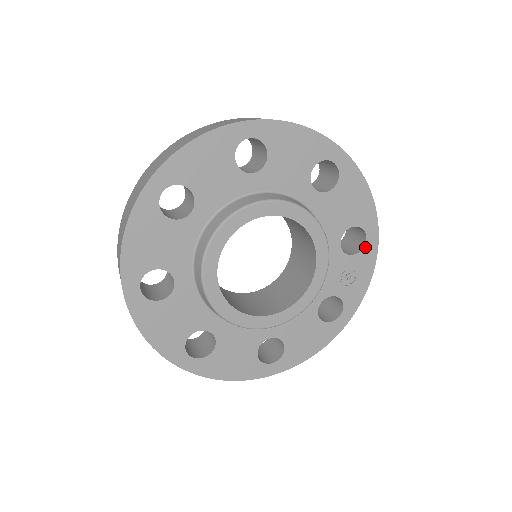
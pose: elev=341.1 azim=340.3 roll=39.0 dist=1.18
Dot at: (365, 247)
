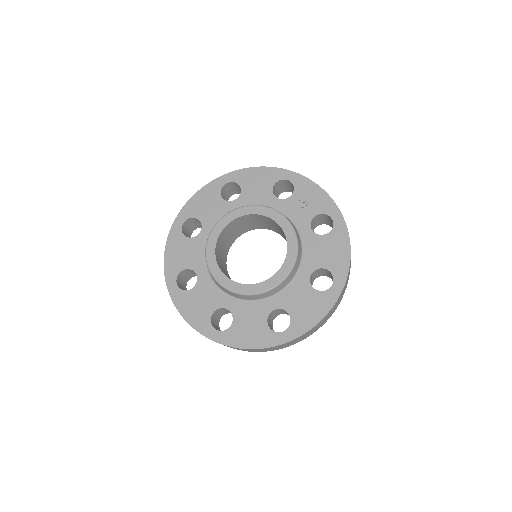
Dot at: (293, 183)
